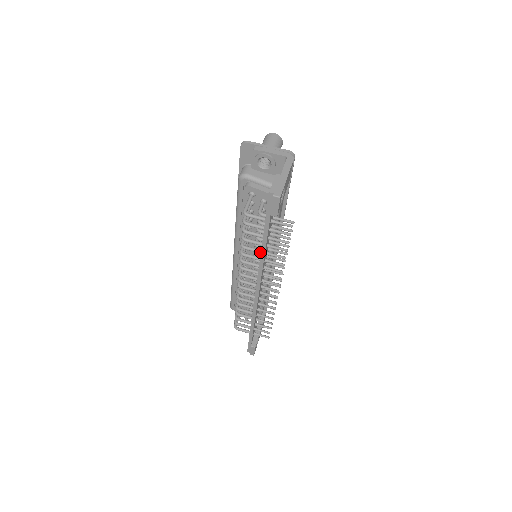
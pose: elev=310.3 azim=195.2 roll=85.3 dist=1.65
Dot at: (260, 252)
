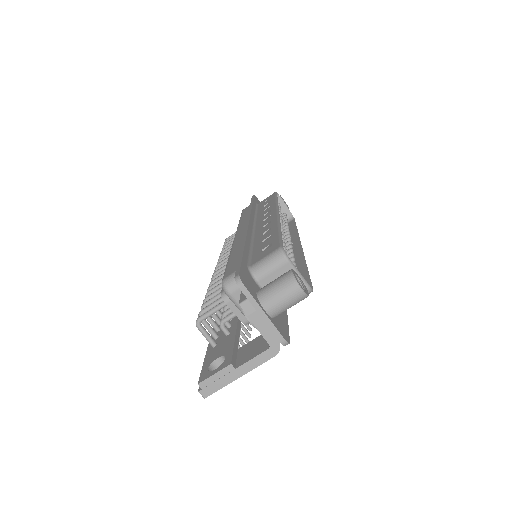
Dot at: (219, 317)
